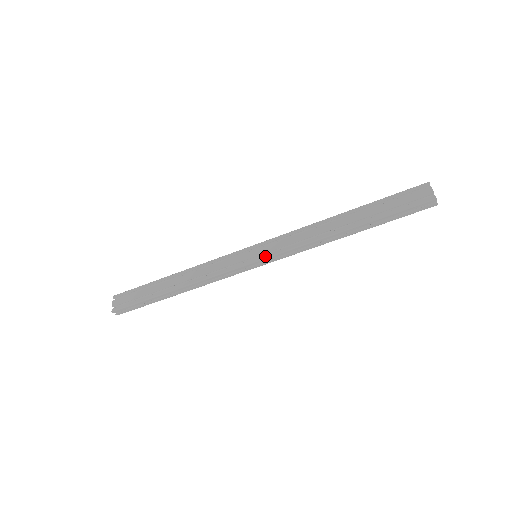
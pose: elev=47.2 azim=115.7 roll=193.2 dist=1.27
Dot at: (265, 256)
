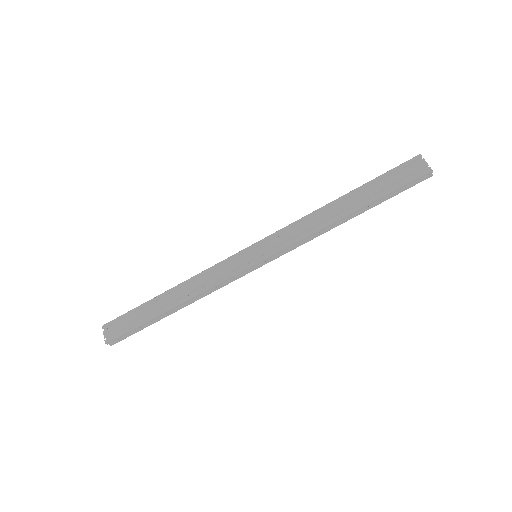
Dot at: (267, 255)
